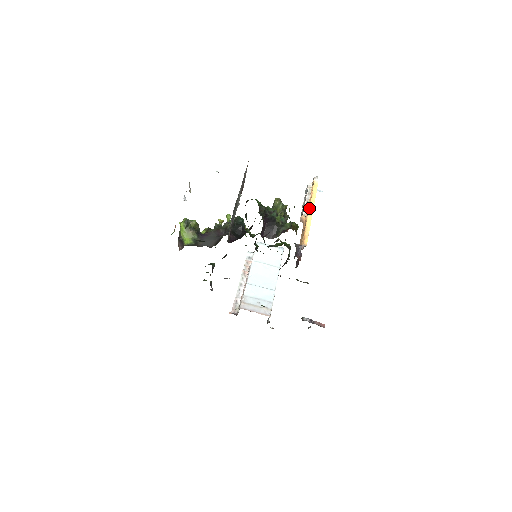
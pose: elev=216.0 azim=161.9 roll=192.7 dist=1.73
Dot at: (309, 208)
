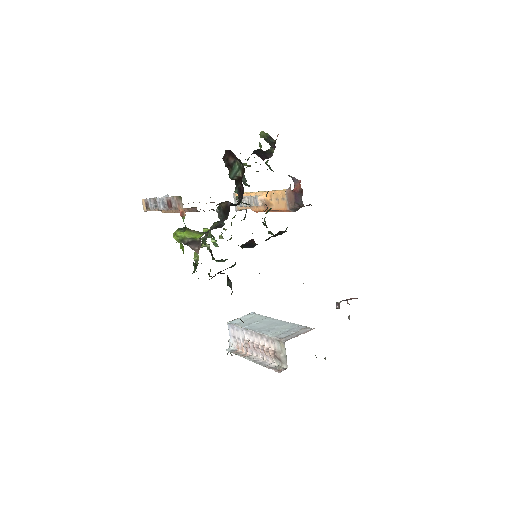
Dot at: (256, 193)
